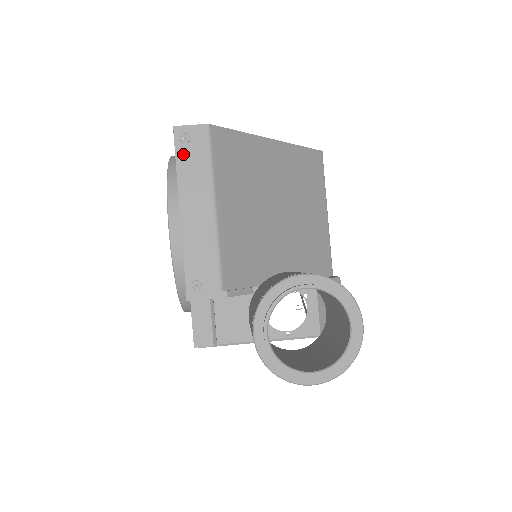
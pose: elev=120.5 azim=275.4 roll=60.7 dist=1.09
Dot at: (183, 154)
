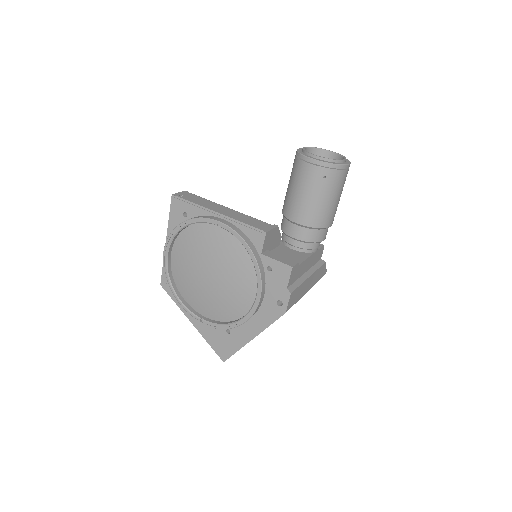
Dot at: (189, 199)
